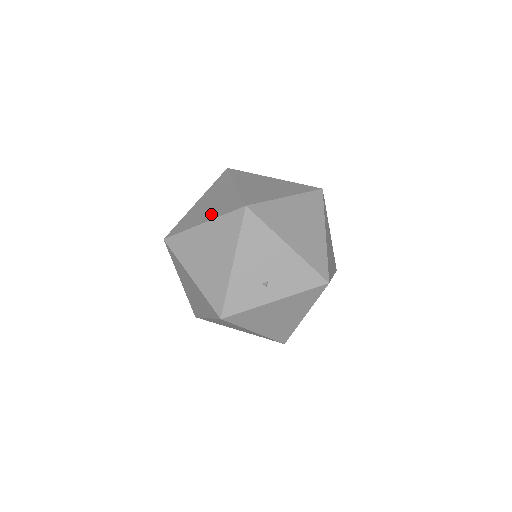
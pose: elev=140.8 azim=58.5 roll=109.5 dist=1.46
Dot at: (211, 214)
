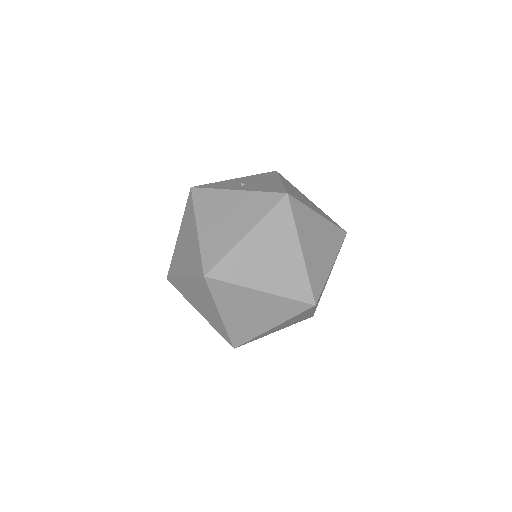
Dot at: occluded
